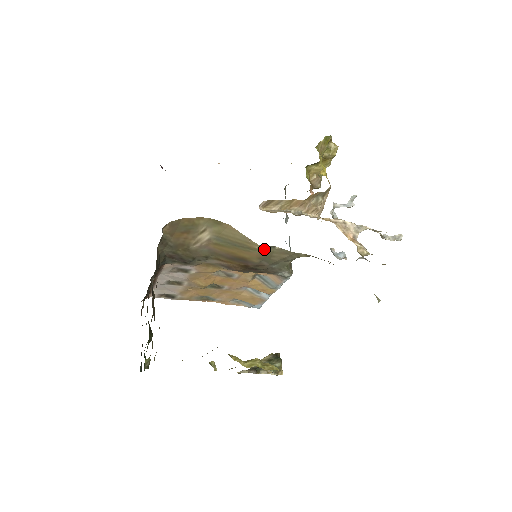
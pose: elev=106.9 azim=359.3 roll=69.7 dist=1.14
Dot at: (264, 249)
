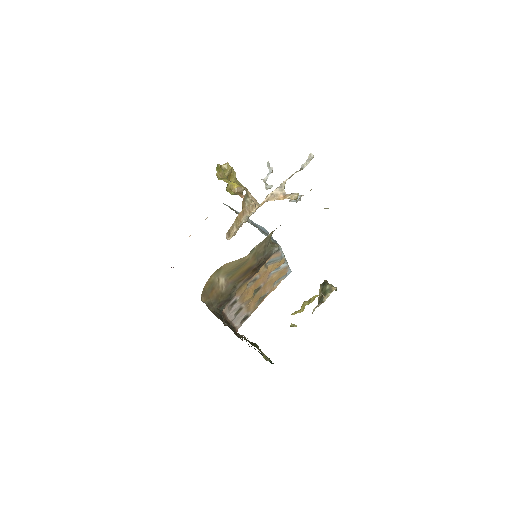
Dot at: (251, 254)
